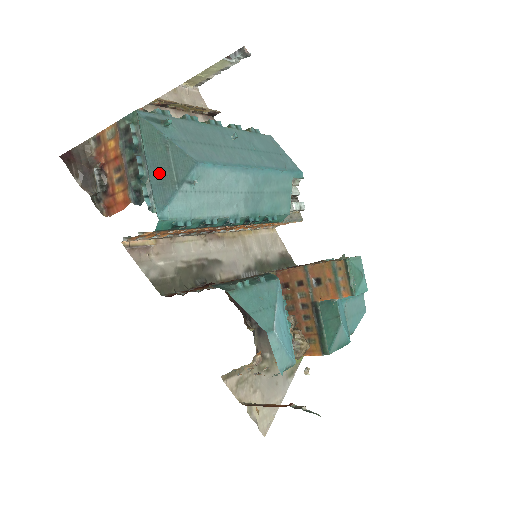
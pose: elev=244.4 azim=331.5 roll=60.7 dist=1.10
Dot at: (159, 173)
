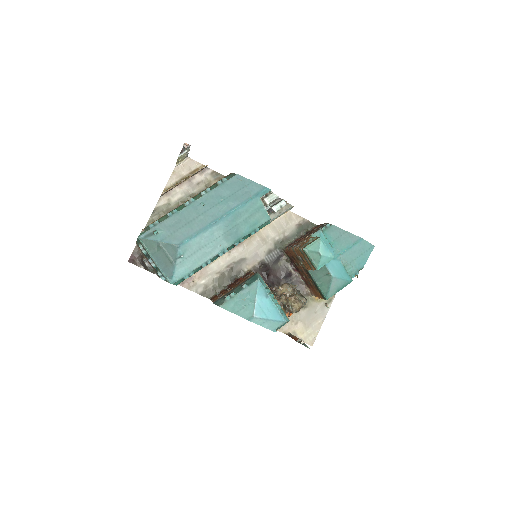
Dot at: (162, 262)
